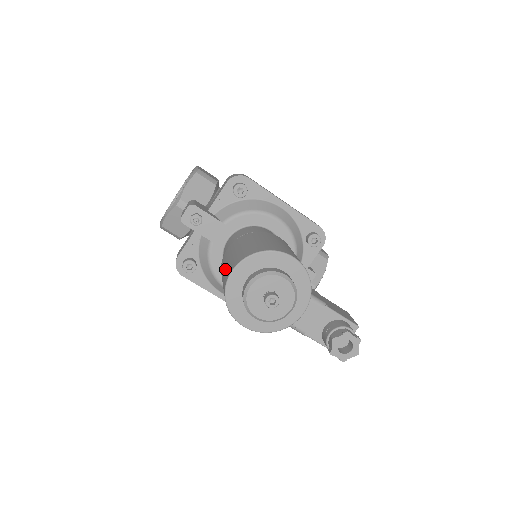
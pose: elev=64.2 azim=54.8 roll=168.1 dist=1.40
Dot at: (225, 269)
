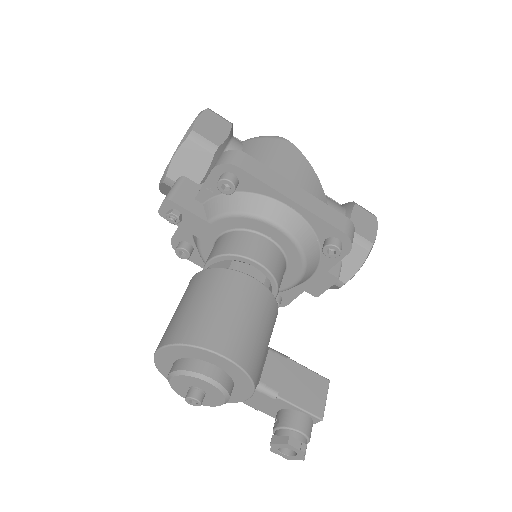
Dot at: occluded
